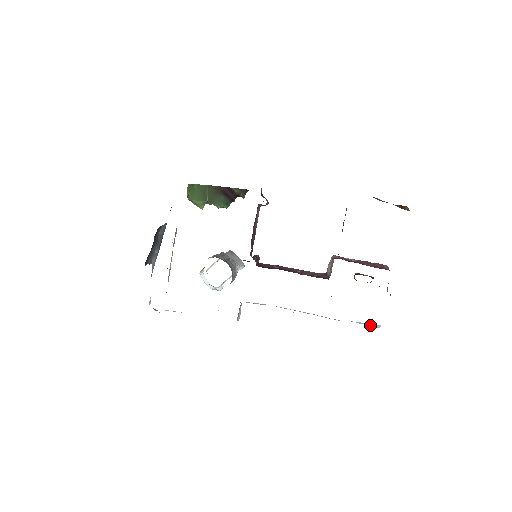
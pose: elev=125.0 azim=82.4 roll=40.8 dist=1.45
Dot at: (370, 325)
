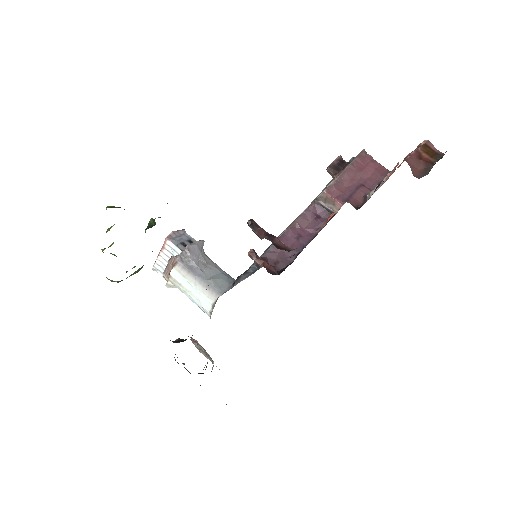
Dot at: occluded
